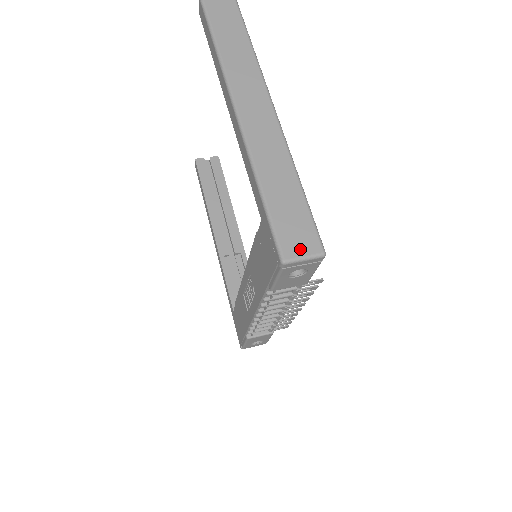
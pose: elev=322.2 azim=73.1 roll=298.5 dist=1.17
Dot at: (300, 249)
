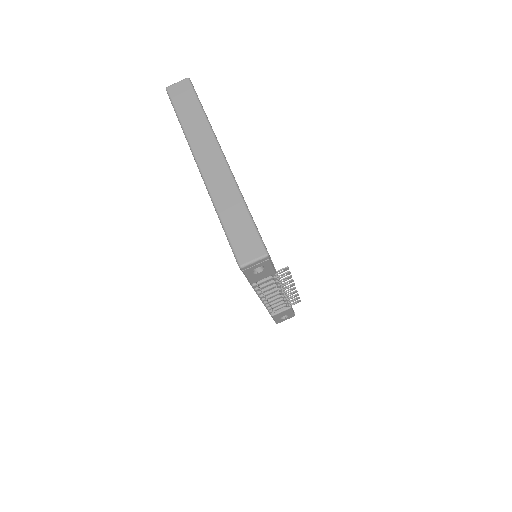
Dot at: (250, 255)
